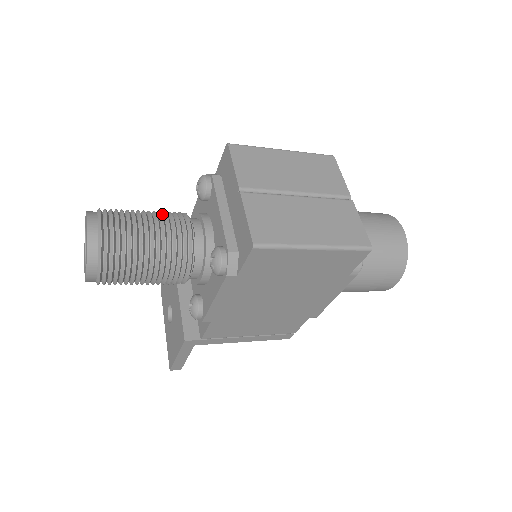
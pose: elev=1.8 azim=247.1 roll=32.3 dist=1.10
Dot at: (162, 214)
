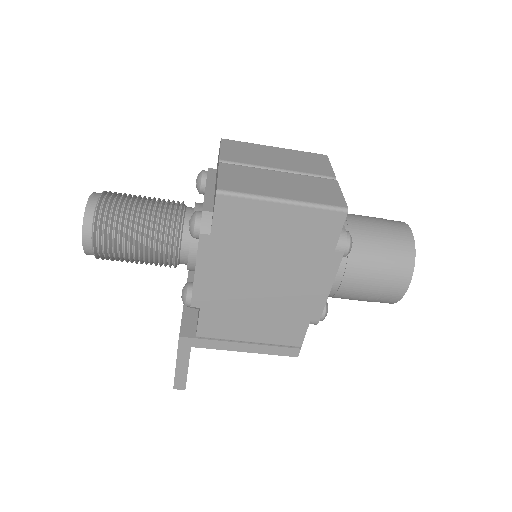
Dot at: occluded
